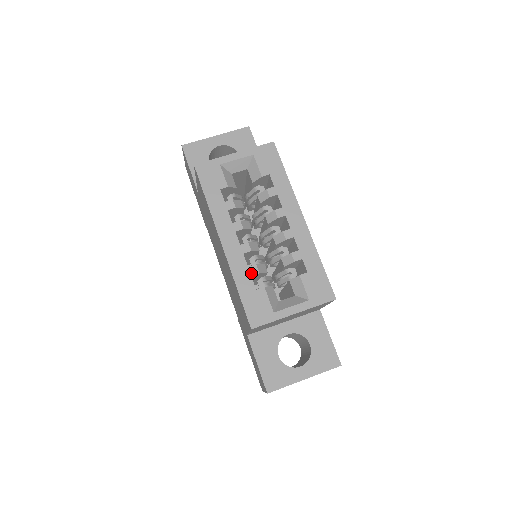
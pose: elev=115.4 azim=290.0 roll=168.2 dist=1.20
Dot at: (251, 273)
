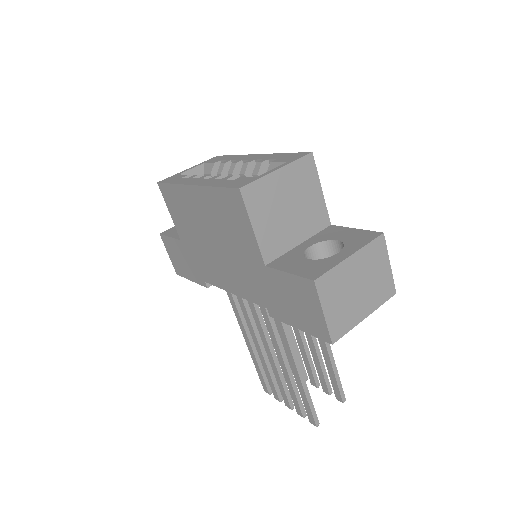
Dot at: (225, 179)
